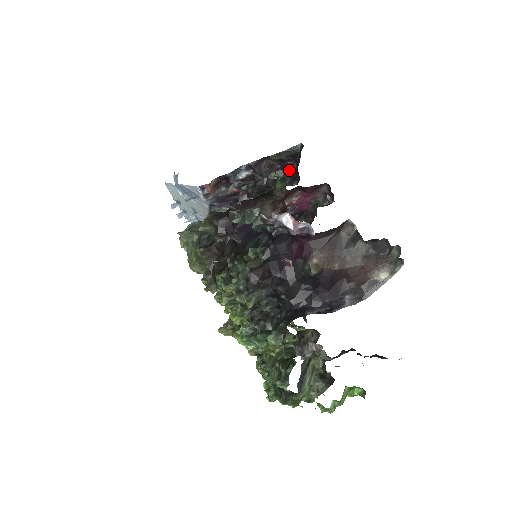
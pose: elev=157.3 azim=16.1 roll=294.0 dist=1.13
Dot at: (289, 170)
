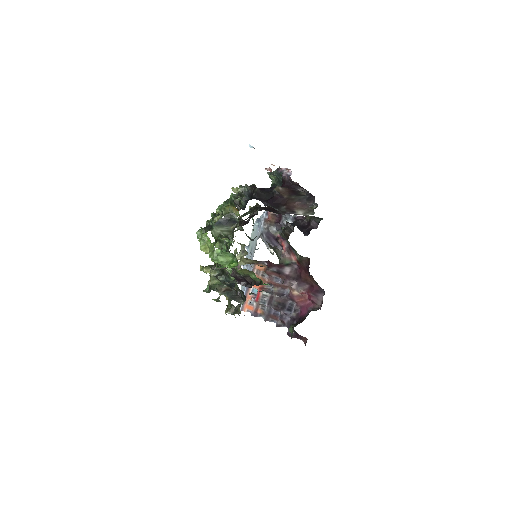
Dot at: (309, 228)
